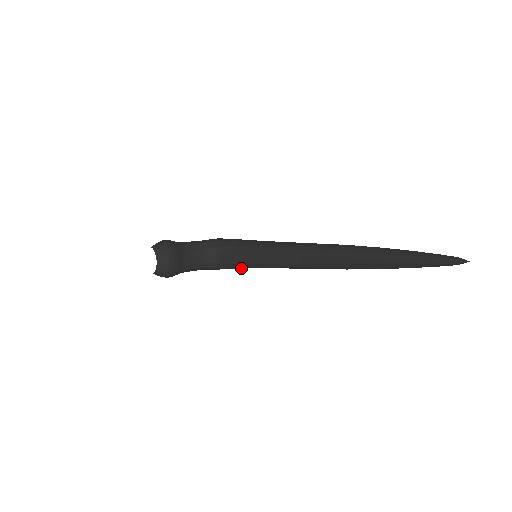
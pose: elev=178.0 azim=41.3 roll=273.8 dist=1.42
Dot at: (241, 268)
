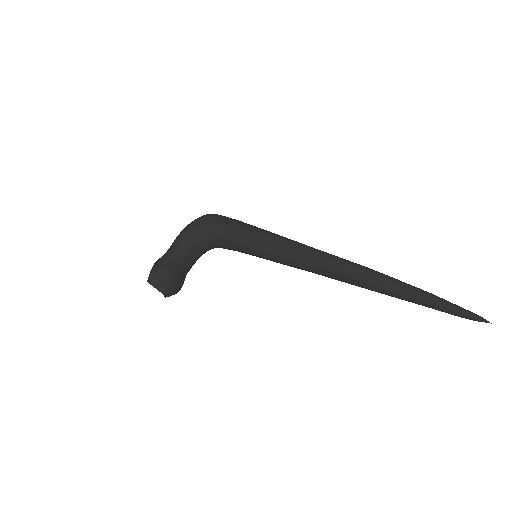
Dot at: occluded
